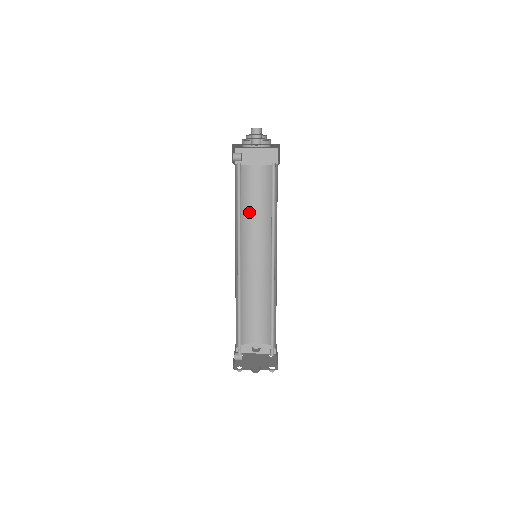
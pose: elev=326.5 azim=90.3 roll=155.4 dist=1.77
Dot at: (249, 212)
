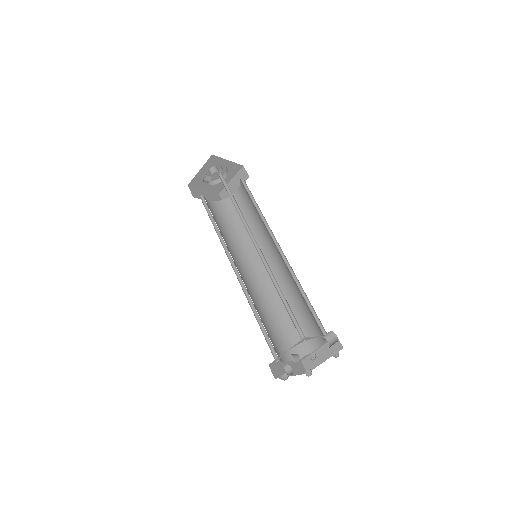
Dot at: (222, 233)
